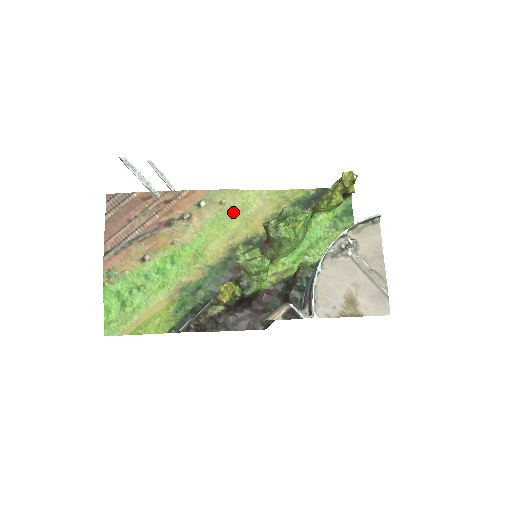
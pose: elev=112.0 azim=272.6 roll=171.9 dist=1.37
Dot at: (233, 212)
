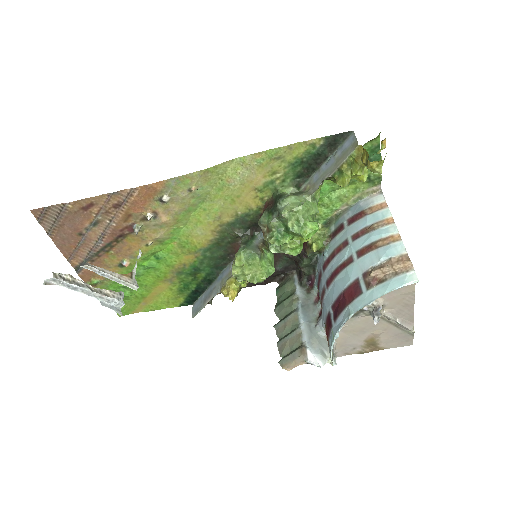
Dot at: (210, 192)
